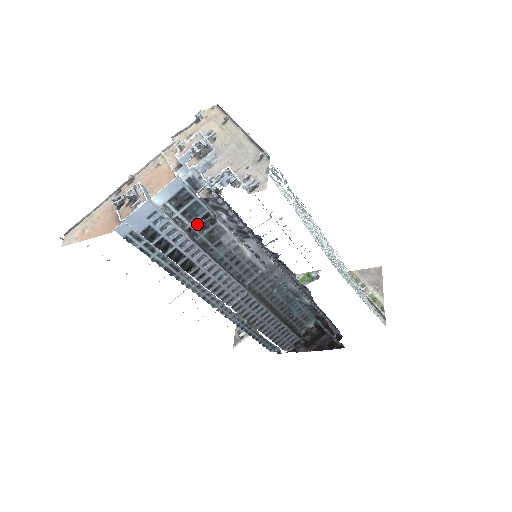
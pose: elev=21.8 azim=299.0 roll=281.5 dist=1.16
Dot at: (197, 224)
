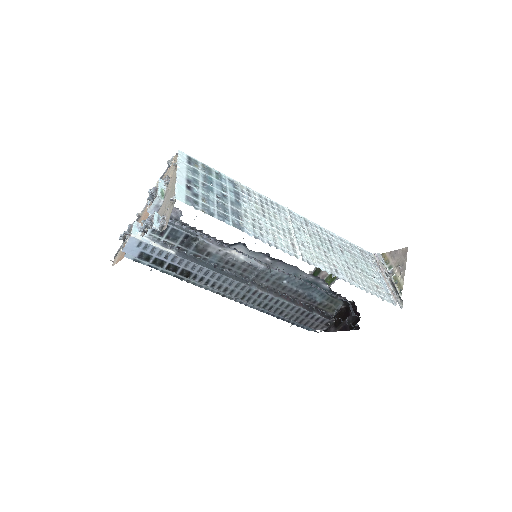
Dot at: (183, 243)
